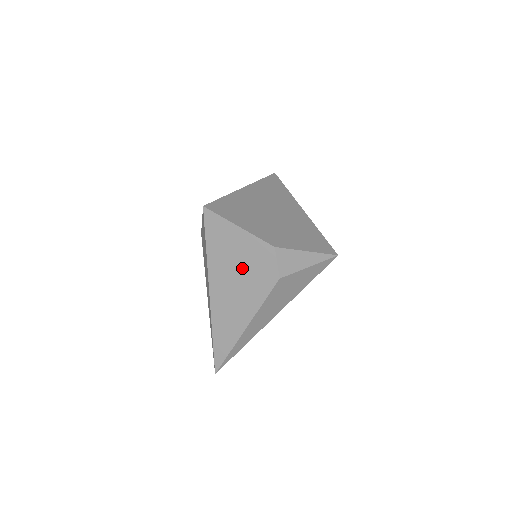
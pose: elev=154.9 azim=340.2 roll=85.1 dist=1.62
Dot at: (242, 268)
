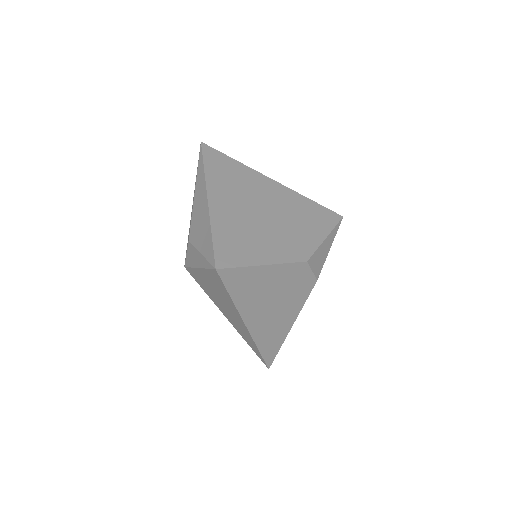
Dot at: (276, 293)
